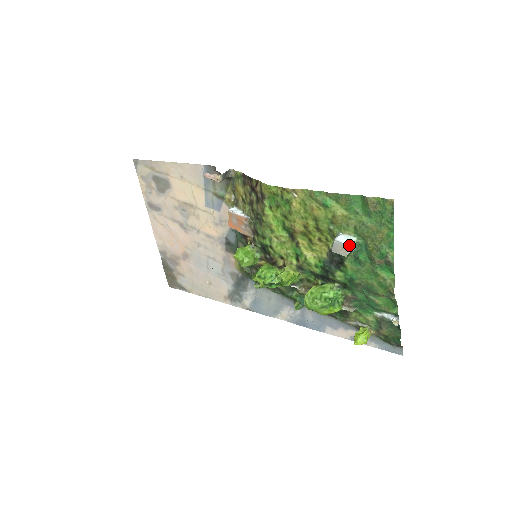
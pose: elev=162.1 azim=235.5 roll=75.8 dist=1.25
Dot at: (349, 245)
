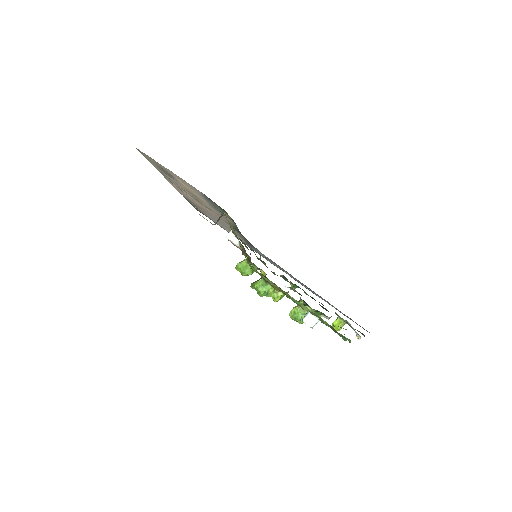
Dot at: (314, 325)
